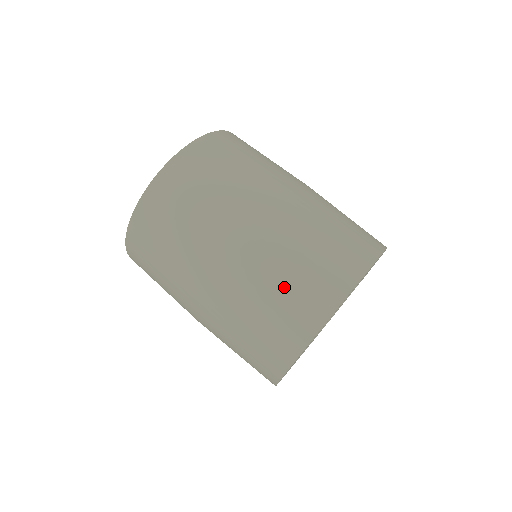
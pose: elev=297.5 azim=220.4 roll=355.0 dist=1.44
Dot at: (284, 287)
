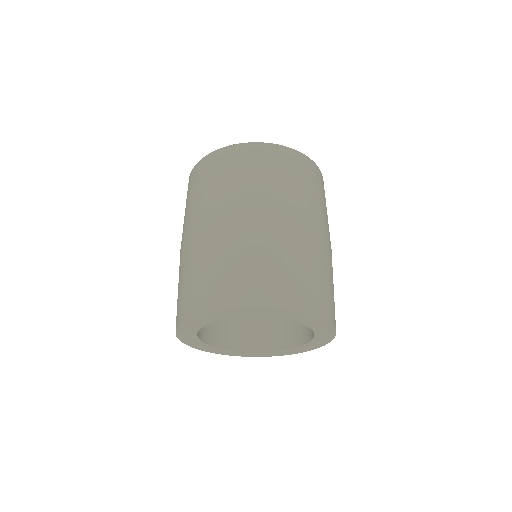
Dot at: (218, 268)
